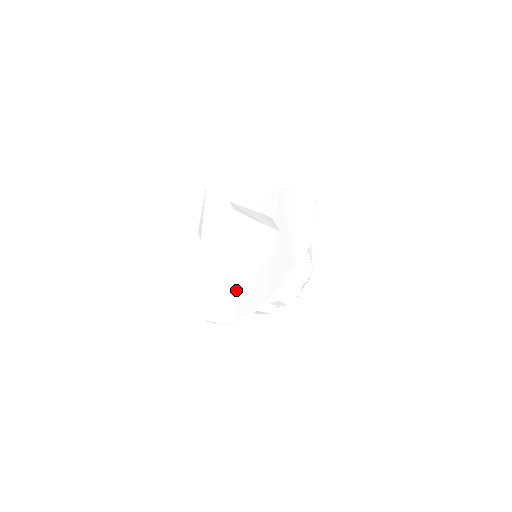
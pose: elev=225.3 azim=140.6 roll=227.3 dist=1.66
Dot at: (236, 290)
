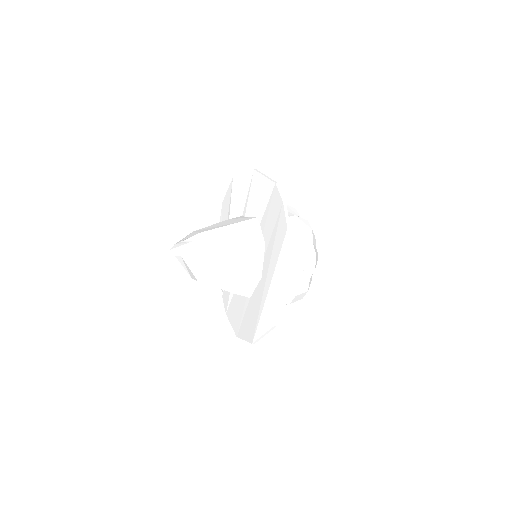
Dot at: occluded
